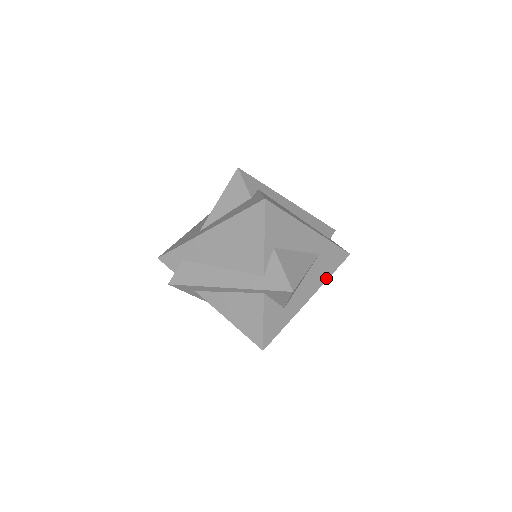
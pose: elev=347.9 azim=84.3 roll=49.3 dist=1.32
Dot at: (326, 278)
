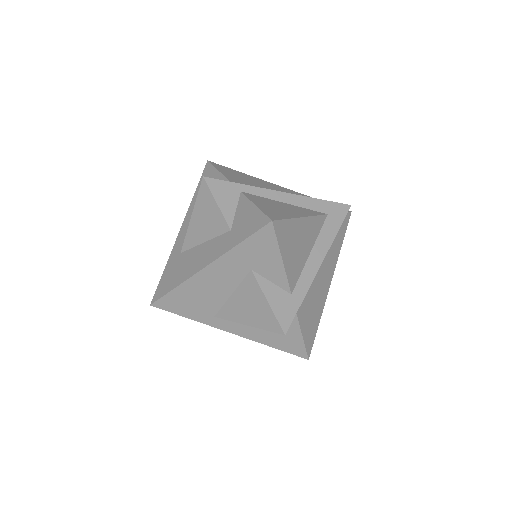
Dot at: occluded
